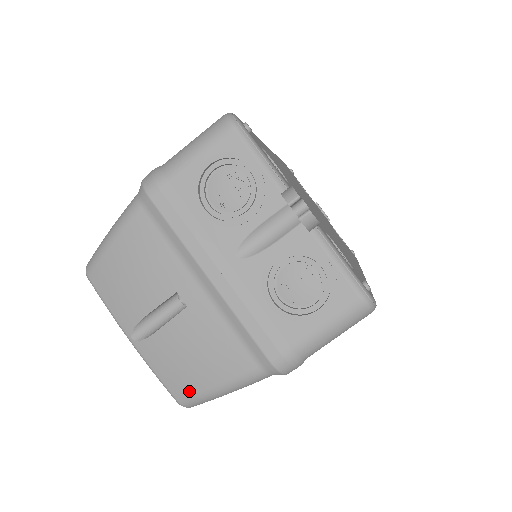
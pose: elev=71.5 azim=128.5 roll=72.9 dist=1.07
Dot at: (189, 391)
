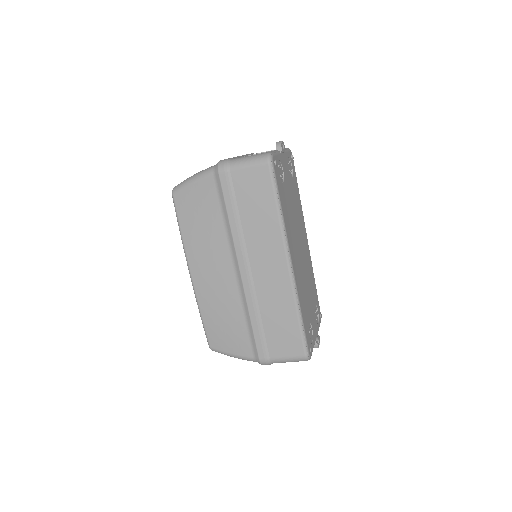
Dot at: occluded
